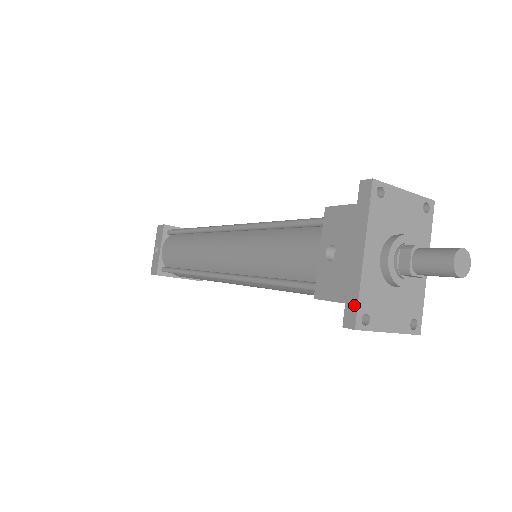
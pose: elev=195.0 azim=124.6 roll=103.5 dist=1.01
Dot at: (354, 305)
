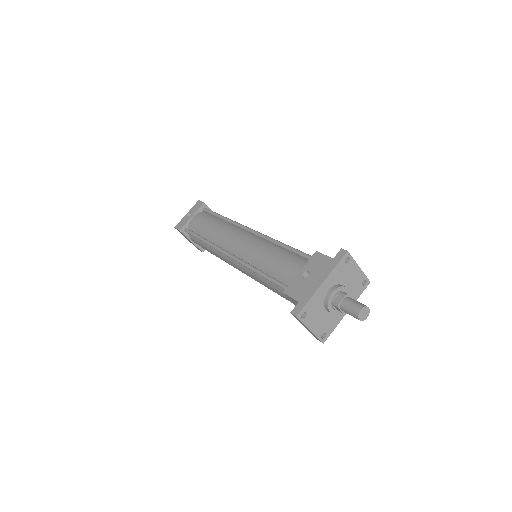
Dot at: (303, 305)
